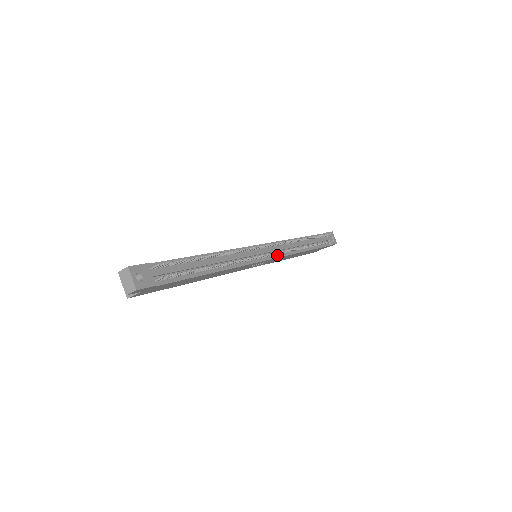
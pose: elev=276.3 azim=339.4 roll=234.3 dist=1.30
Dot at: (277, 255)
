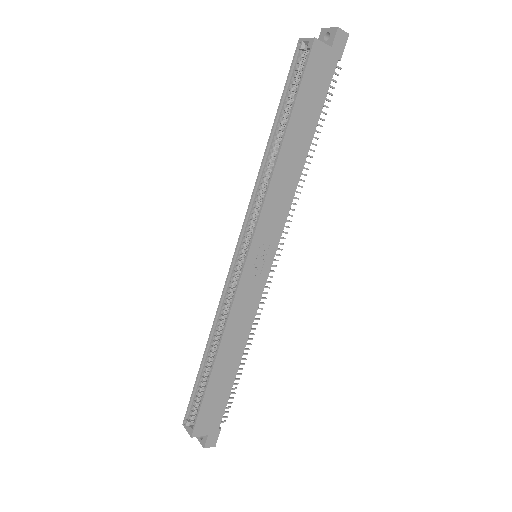
Dot at: (263, 285)
